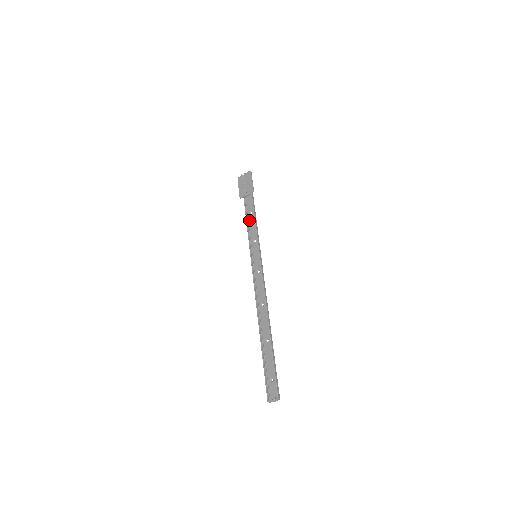
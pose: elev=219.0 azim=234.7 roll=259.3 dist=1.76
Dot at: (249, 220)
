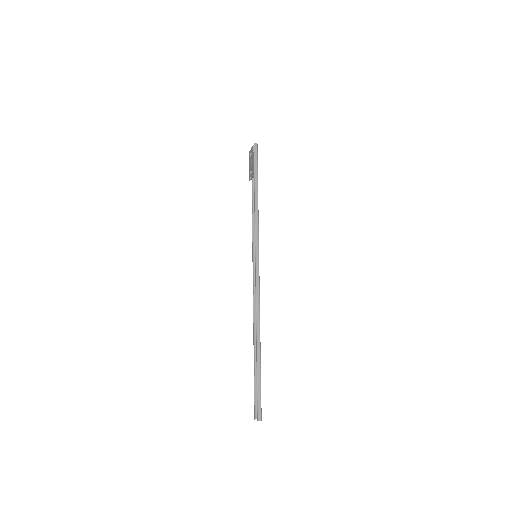
Dot at: occluded
